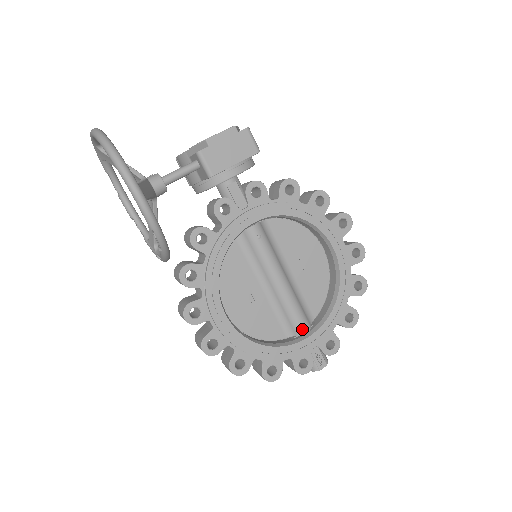
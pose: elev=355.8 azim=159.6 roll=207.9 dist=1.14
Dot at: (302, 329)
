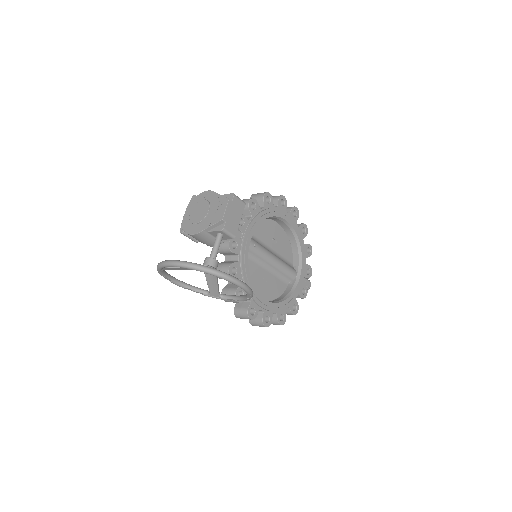
Dot at: (294, 275)
